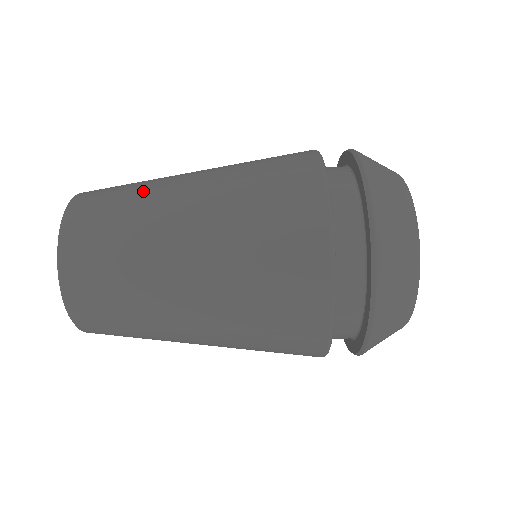
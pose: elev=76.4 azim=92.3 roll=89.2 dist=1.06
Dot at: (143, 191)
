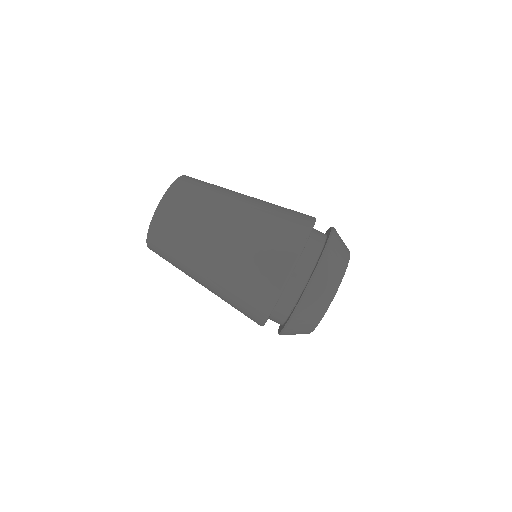
Dot at: occluded
